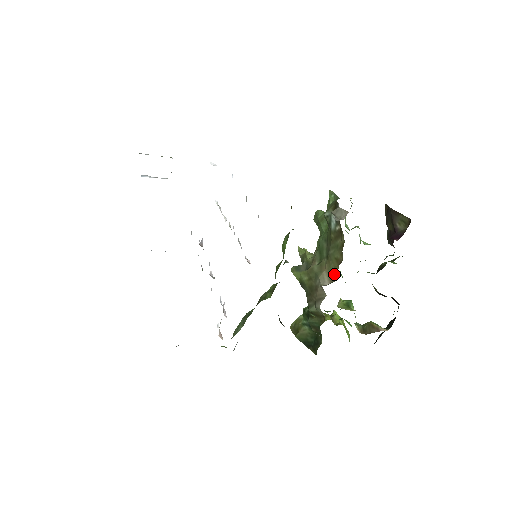
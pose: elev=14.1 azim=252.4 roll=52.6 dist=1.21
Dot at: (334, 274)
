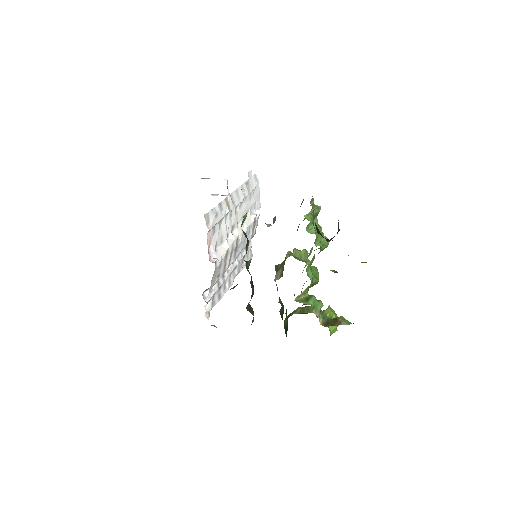
Dot at: occluded
